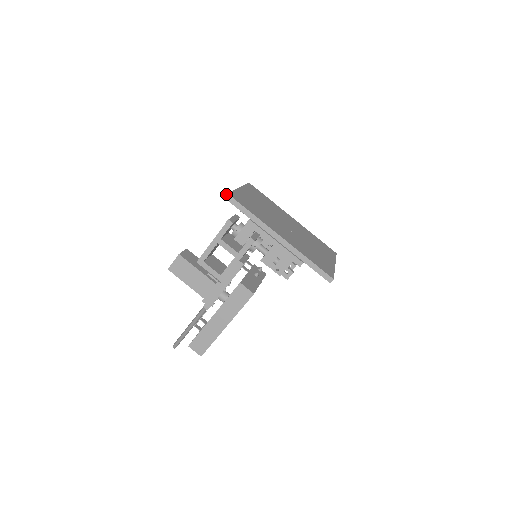
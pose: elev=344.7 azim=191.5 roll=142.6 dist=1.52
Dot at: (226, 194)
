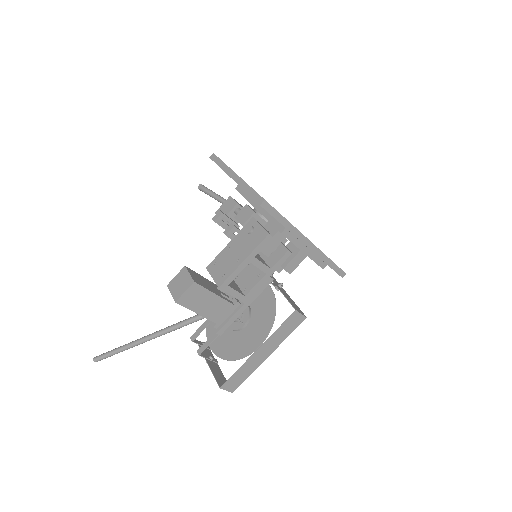
Dot at: (263, 201)
